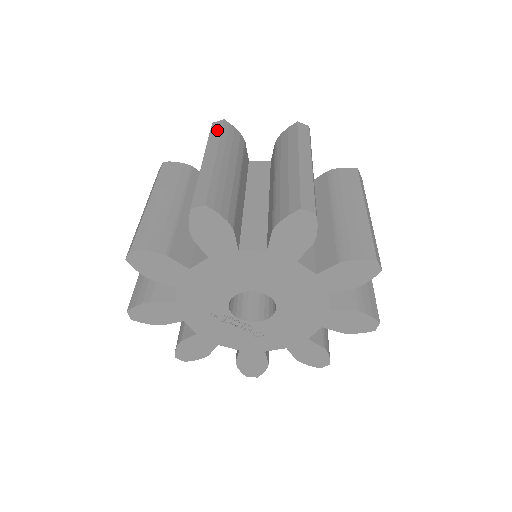
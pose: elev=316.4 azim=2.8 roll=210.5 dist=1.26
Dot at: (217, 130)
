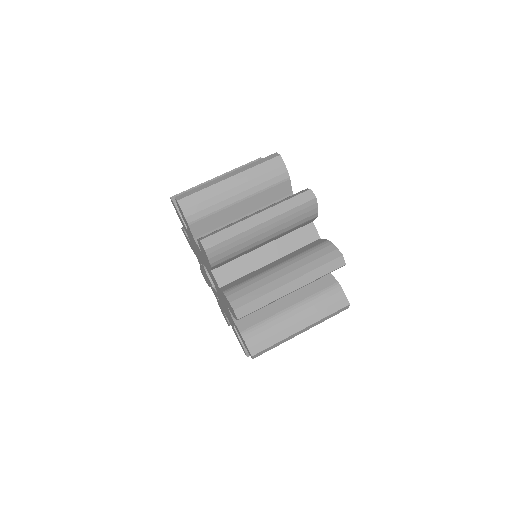
Dot at: (265, 160)
